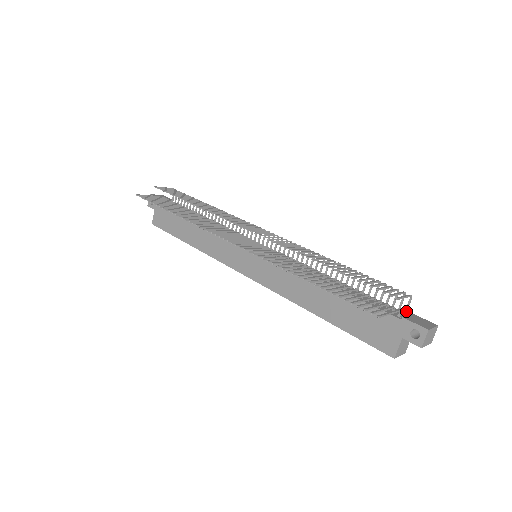
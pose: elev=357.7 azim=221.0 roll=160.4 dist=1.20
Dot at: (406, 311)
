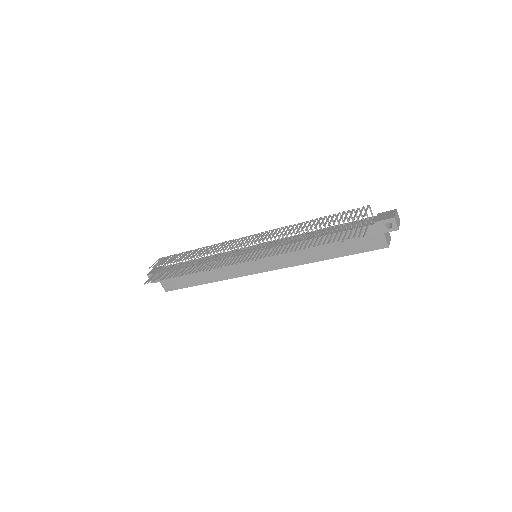
Dot at: (373, 216)
